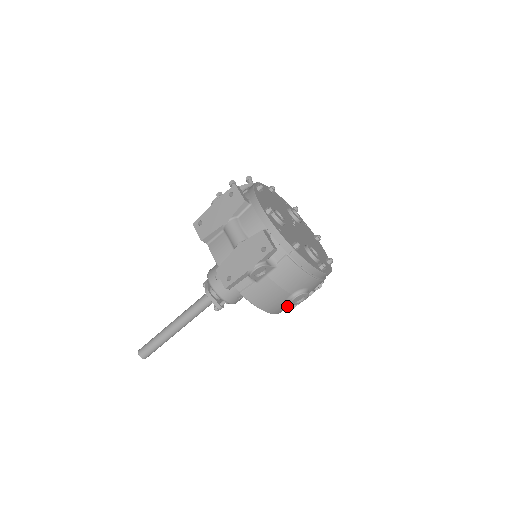
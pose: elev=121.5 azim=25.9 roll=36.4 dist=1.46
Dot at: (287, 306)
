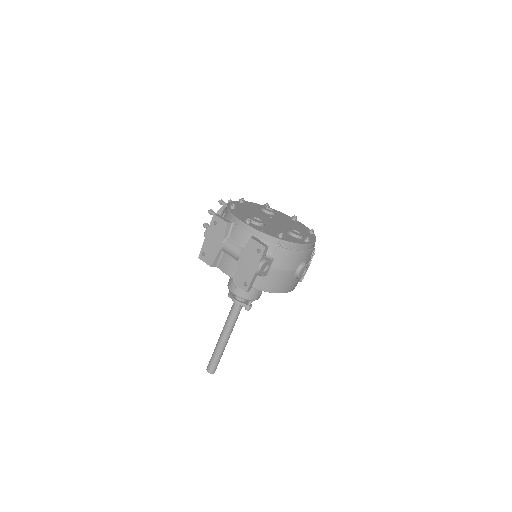
Dot at: (297, 281)
